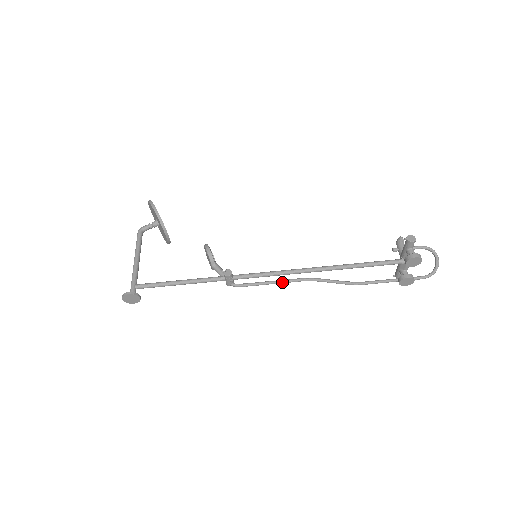
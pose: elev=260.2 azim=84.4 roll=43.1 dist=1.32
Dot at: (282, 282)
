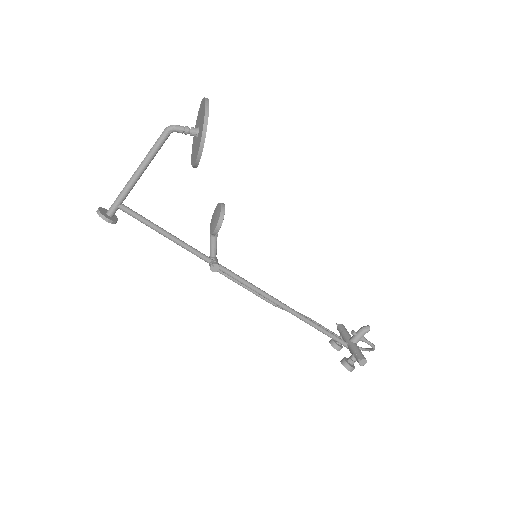
Dot at: (253, 293)
